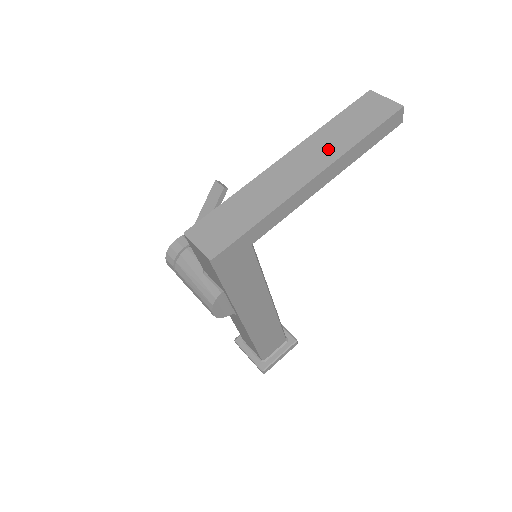
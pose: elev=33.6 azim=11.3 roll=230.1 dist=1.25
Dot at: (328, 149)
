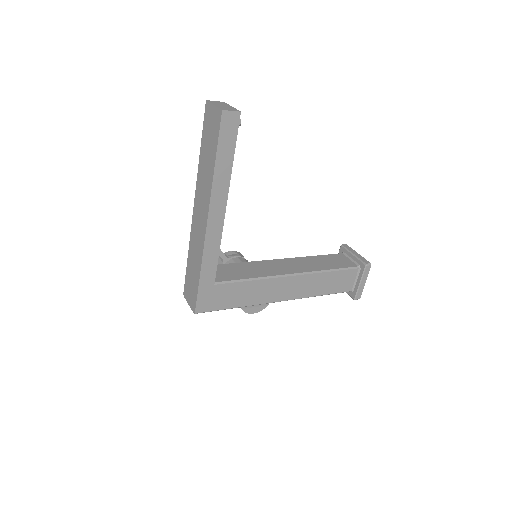
Dot at: (205, 189)
